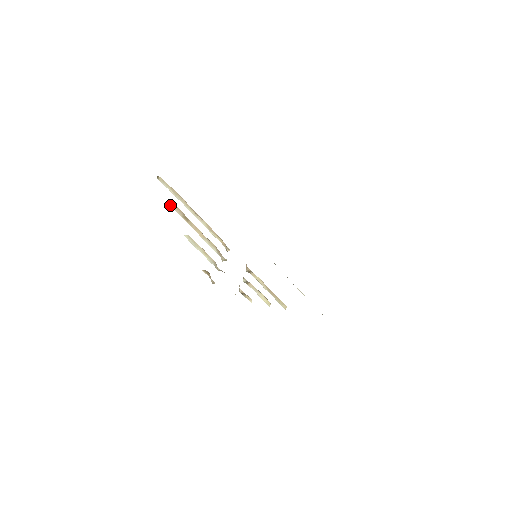
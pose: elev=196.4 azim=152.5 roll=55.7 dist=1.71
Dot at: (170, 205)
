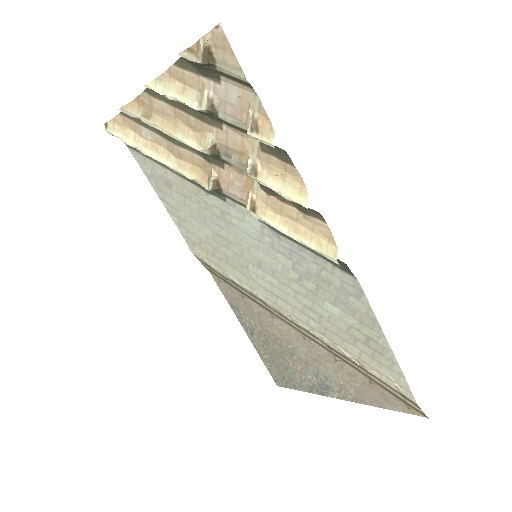
Dot at: (124, 109)
